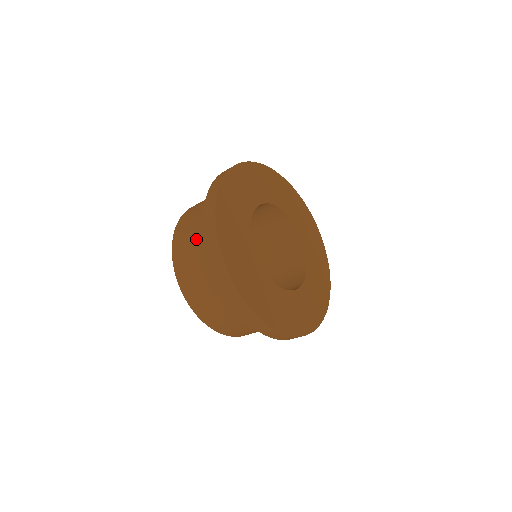
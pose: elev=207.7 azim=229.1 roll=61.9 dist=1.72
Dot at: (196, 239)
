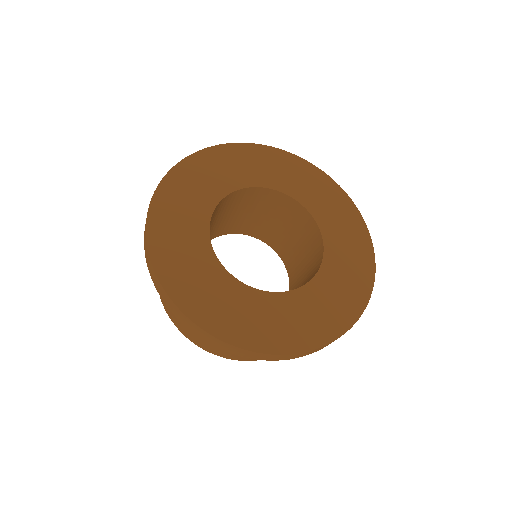
Dot at: occluded
